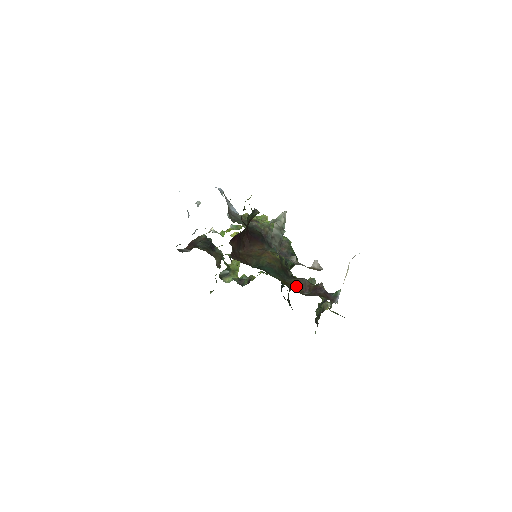
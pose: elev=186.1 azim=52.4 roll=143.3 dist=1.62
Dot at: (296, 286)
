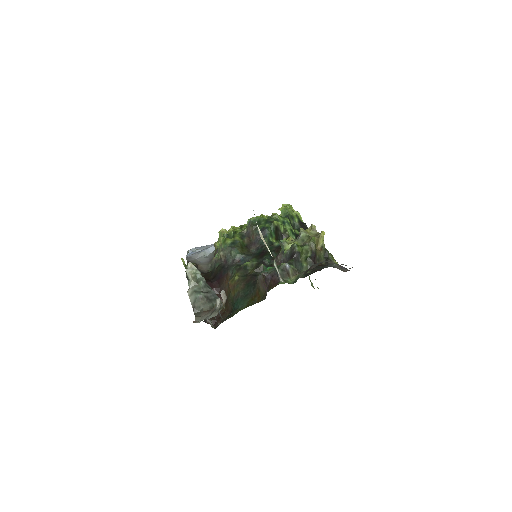
Dot at: (259, 292)
